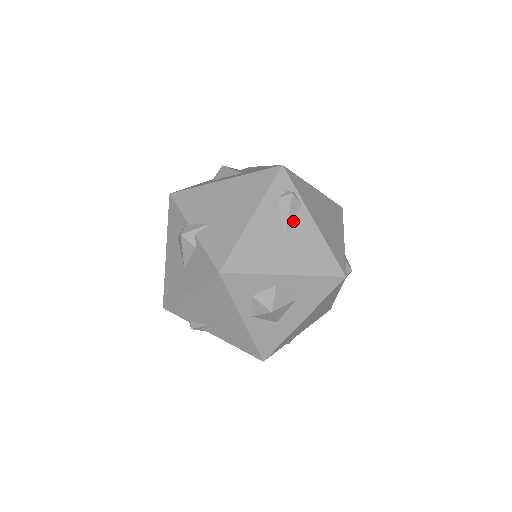
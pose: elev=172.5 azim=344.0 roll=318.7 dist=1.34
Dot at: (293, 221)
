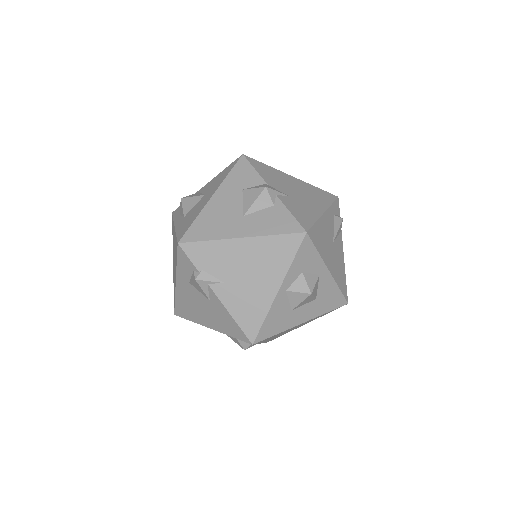
Dot at: (337, 238)
